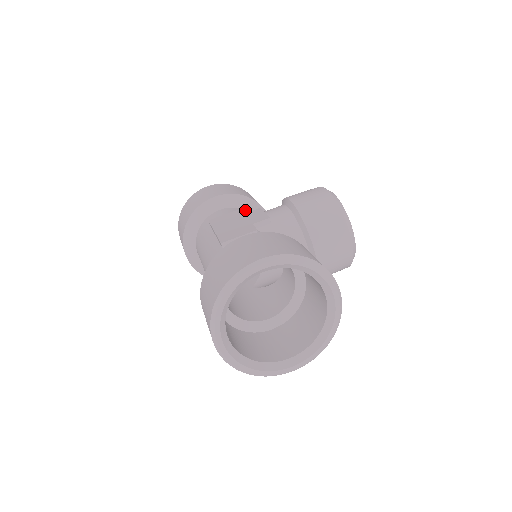
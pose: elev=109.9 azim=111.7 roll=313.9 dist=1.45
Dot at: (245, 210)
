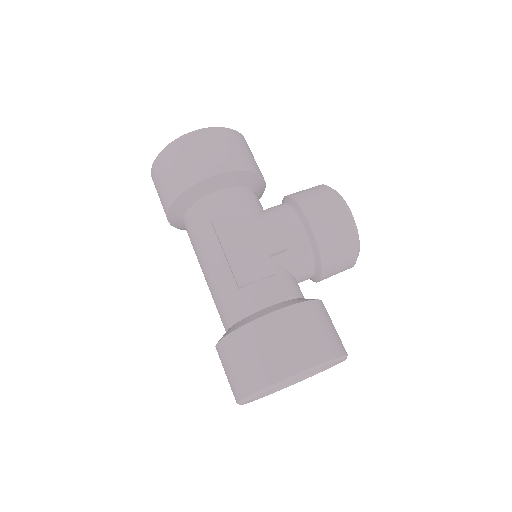
Dot at: (245, 188)
